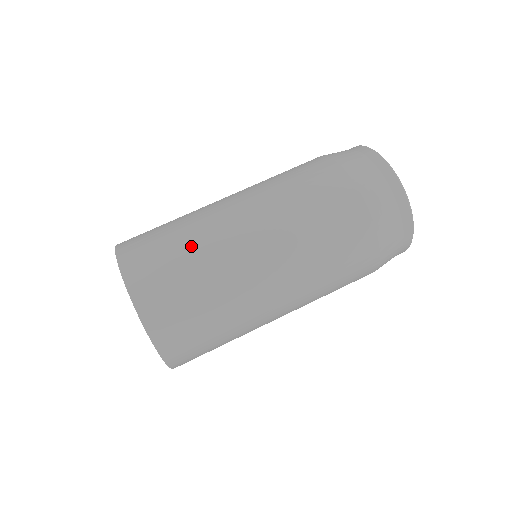
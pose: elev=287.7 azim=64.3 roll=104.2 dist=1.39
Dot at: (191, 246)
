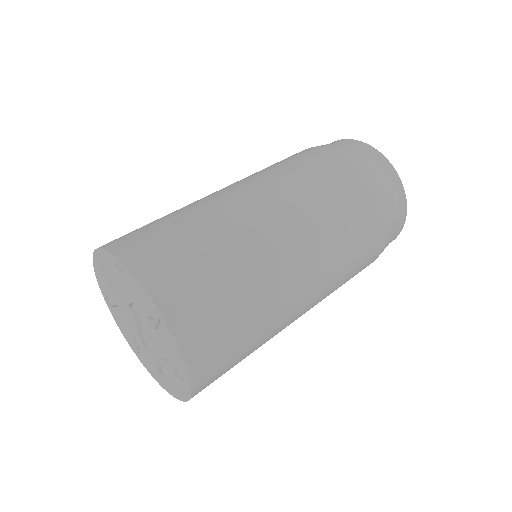
Dot at: occluded
